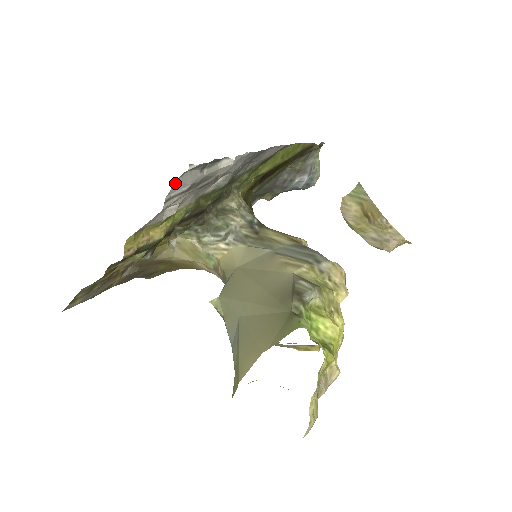
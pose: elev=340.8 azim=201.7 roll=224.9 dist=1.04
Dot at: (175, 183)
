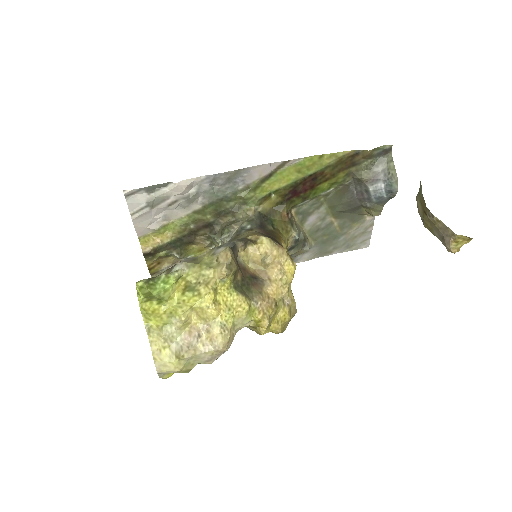
Dot at: (127, 203)
